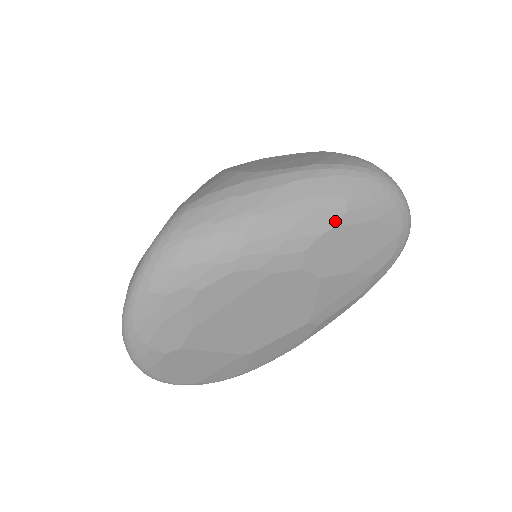
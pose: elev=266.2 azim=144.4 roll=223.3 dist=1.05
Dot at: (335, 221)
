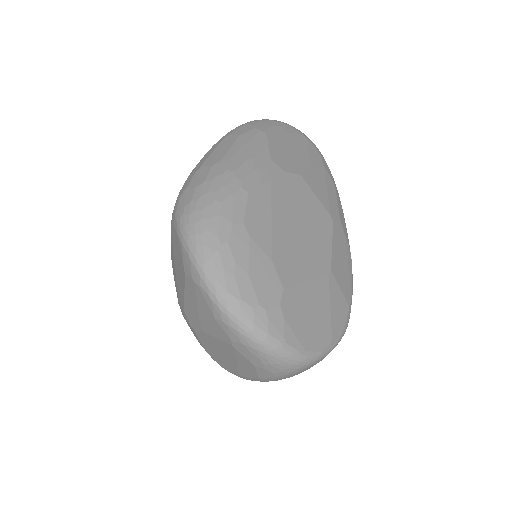
Dot at: (265, 138)
